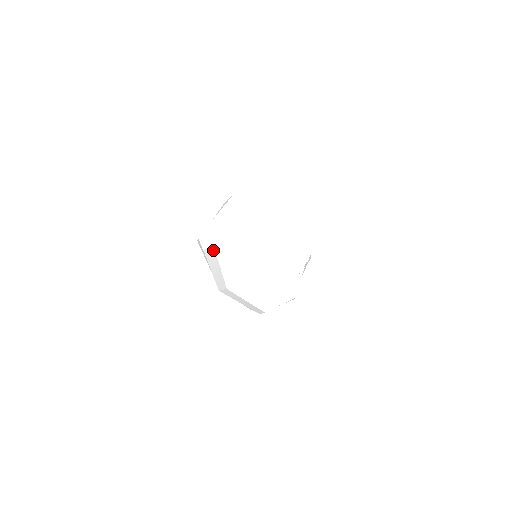
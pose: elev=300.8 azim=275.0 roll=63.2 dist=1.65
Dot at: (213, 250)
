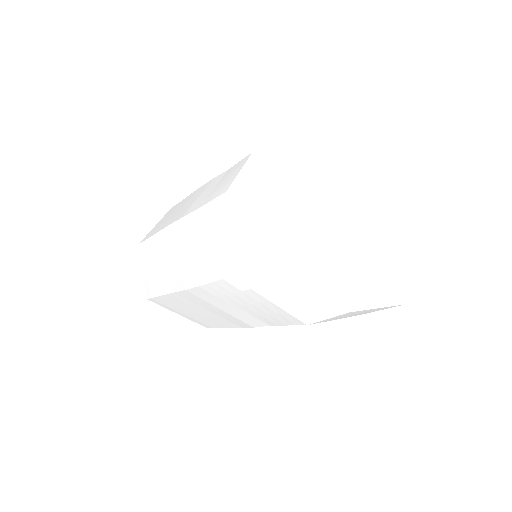
Dot at: (295, 276)
